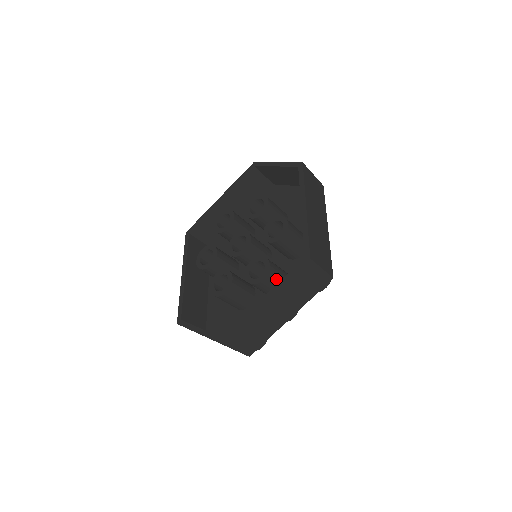
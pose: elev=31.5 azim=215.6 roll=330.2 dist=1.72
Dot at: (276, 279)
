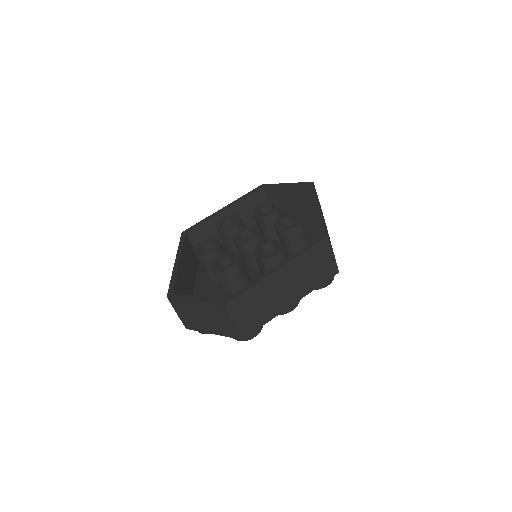
Dot at: occluded
